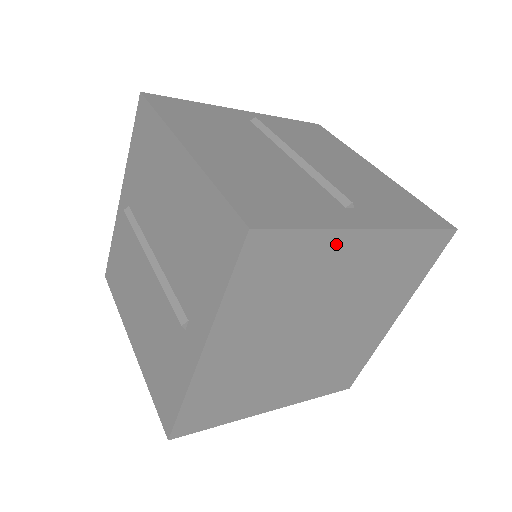
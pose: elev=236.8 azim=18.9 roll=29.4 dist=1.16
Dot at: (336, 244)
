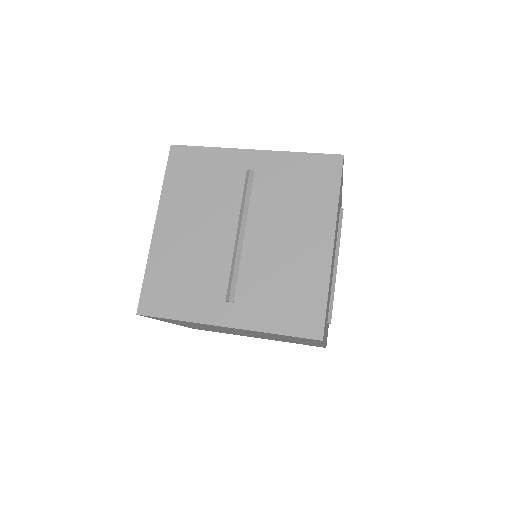
Dot at: (204, 324)
